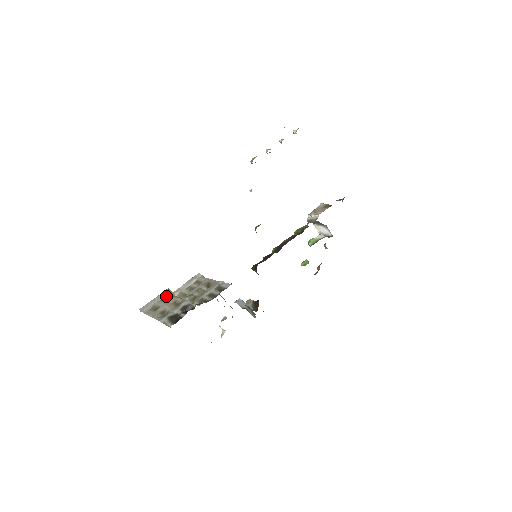
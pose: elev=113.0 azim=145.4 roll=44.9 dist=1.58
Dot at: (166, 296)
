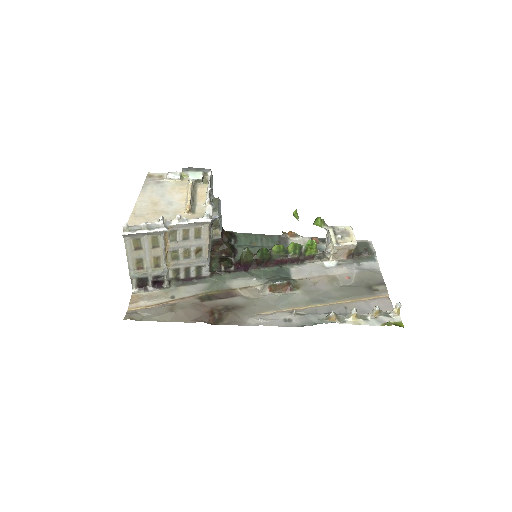
Dot at: (158, 236)
